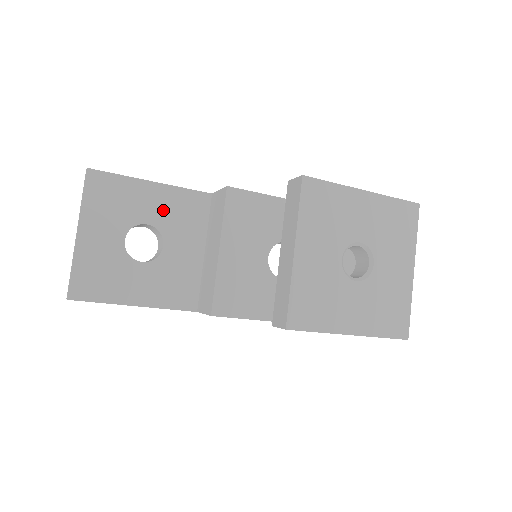
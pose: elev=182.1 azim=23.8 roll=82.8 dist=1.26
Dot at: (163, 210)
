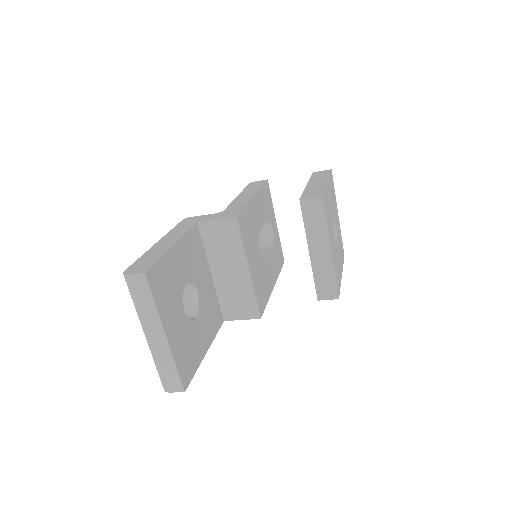
Dot at: (187, 263)
